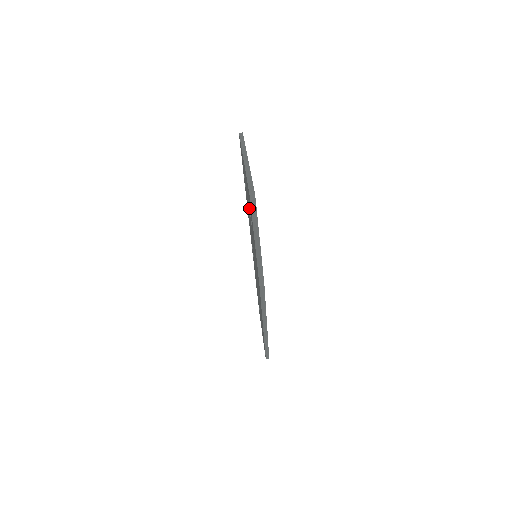
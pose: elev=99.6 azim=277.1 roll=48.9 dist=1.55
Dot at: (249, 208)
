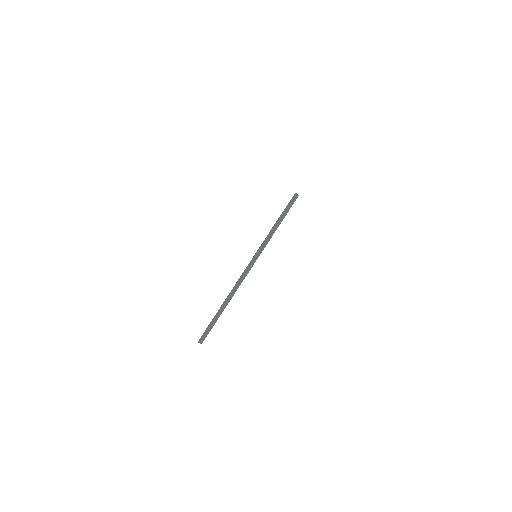
Dot at: occluded
